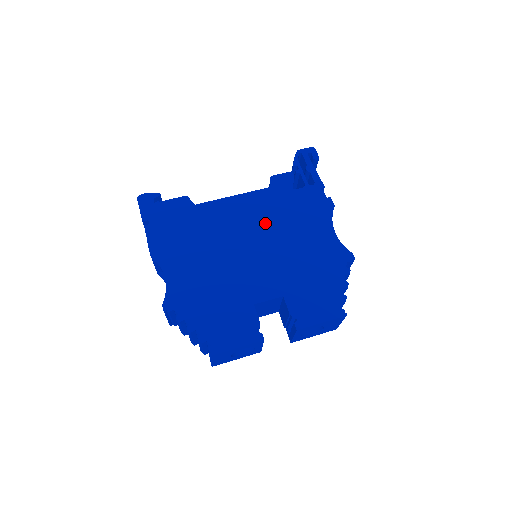
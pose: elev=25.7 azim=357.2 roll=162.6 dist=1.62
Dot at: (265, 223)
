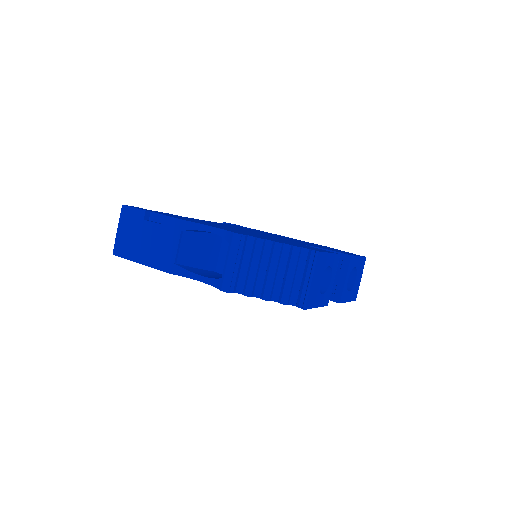
Dot at: (250, 230)
